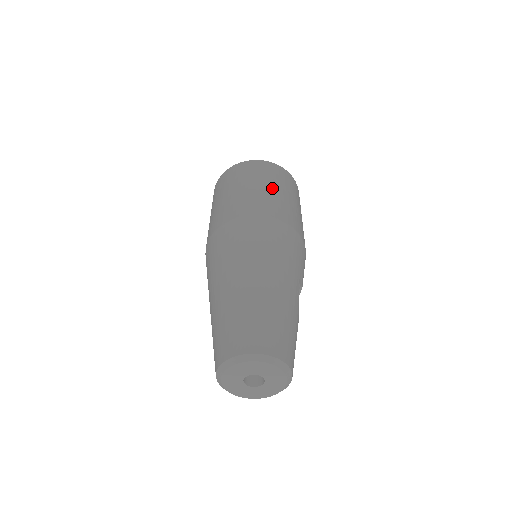
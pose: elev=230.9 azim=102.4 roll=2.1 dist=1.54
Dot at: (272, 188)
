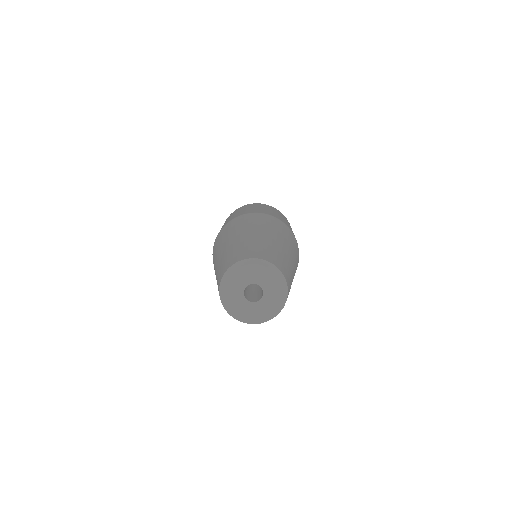
Dot at: occluded
